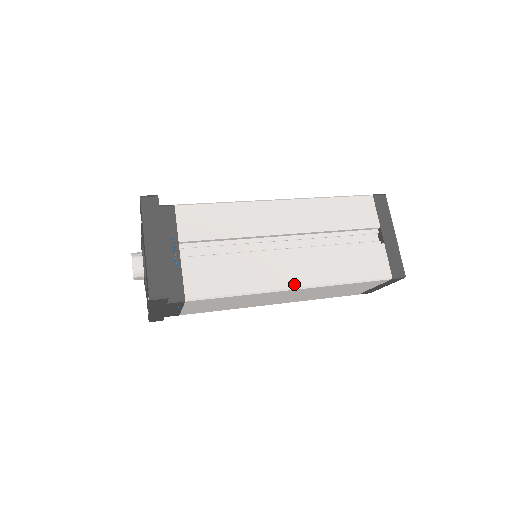
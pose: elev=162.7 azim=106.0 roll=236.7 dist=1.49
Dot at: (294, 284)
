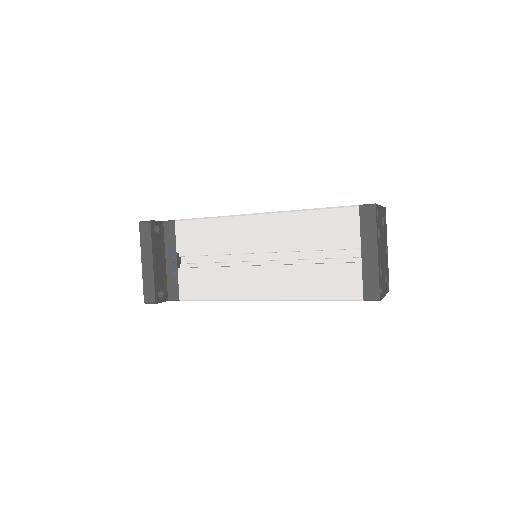
Dot at: (263, 296)
